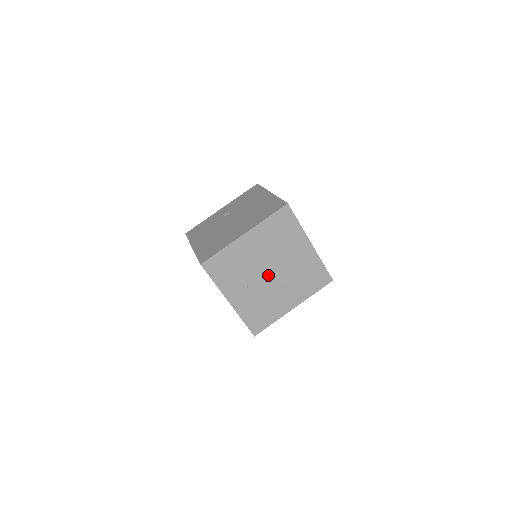
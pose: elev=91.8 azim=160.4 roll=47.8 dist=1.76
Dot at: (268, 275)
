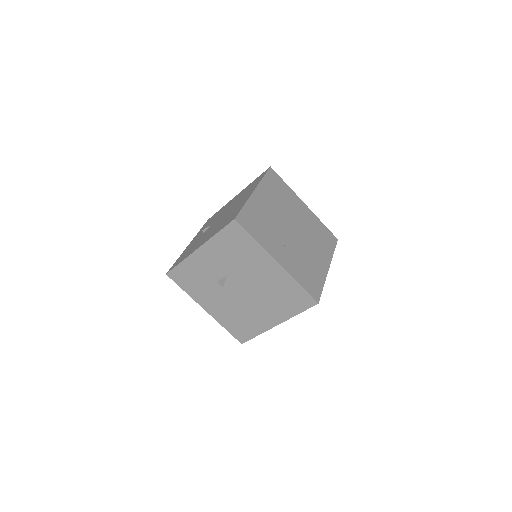
Dot at: (292, 233)
